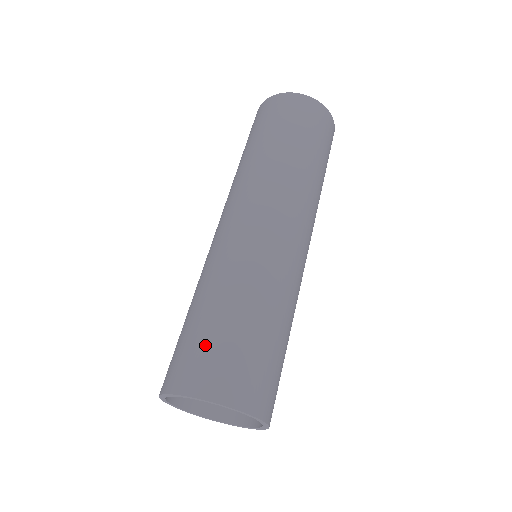
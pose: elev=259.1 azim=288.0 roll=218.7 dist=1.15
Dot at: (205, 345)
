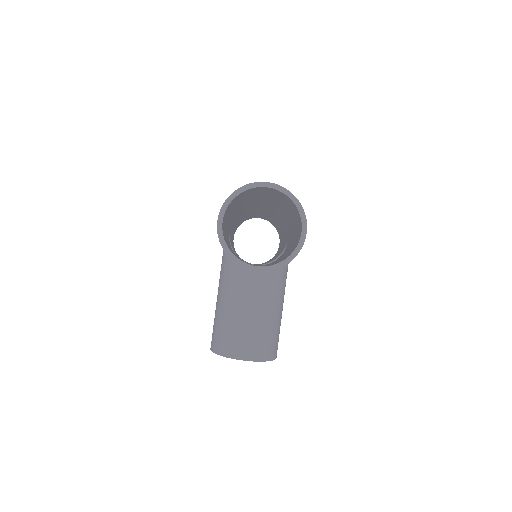
Dot at: occluded
